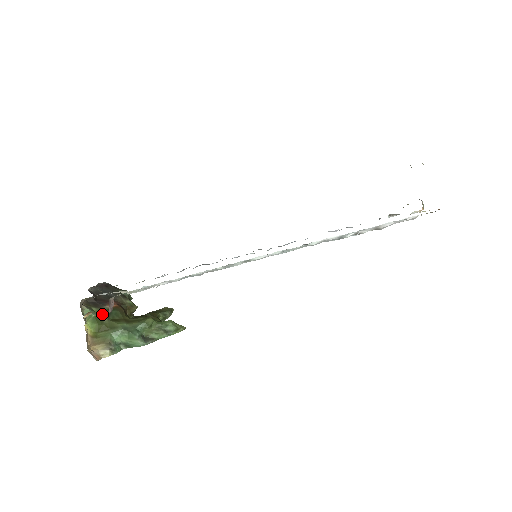
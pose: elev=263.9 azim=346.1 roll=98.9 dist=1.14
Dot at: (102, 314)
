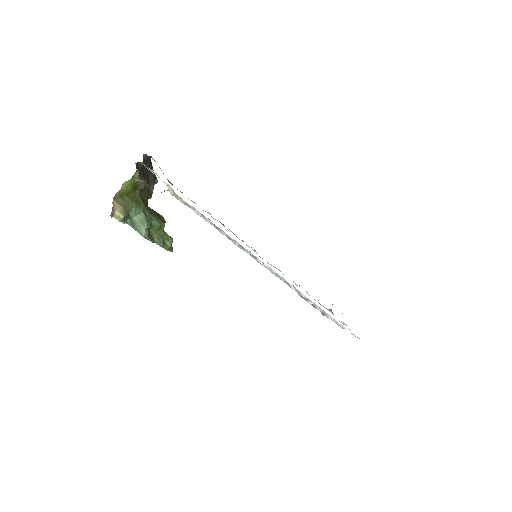
Dot at: (140, 185)
